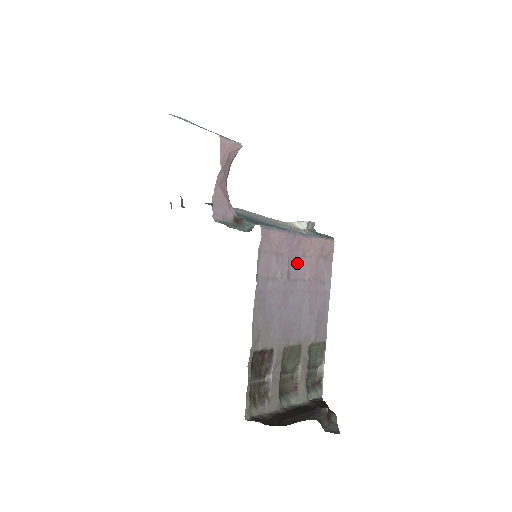
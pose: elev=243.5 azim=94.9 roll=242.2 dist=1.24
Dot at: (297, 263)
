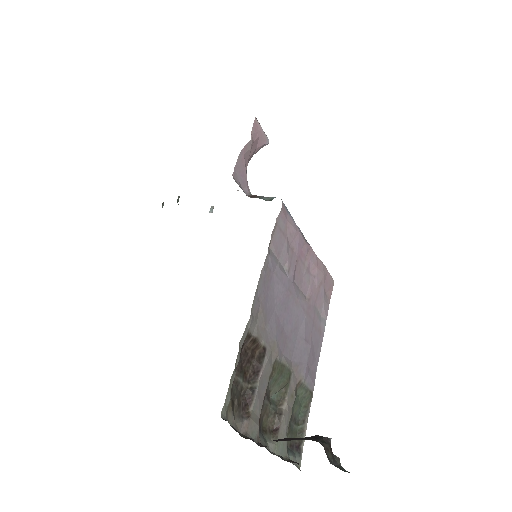
Dot at: (302, 272)
